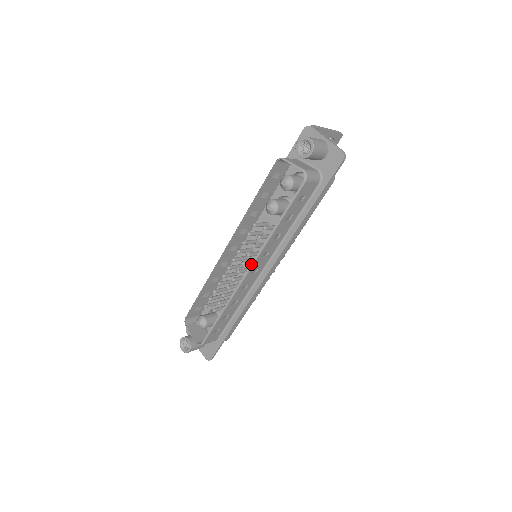
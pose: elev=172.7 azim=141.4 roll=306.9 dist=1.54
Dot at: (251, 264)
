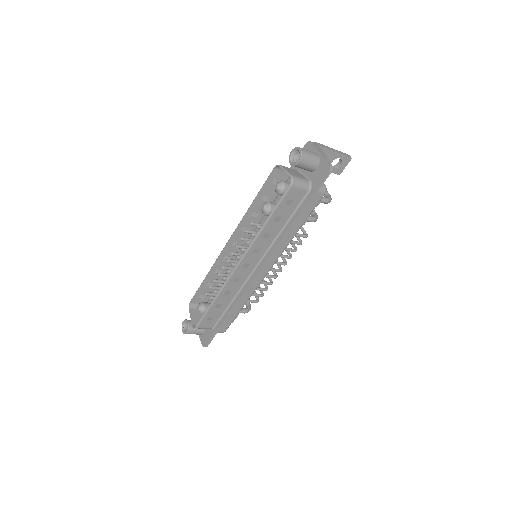
Dot at: (242, 257)
